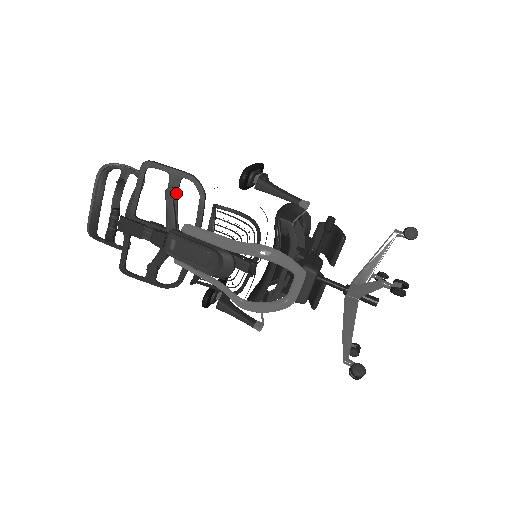
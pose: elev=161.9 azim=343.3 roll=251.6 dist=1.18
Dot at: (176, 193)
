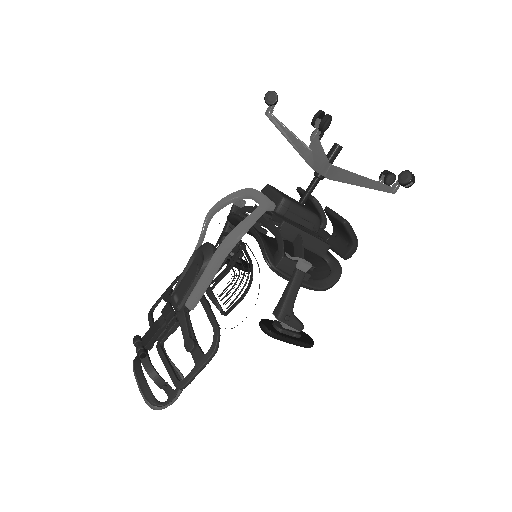
Dot at: (169, 291)
